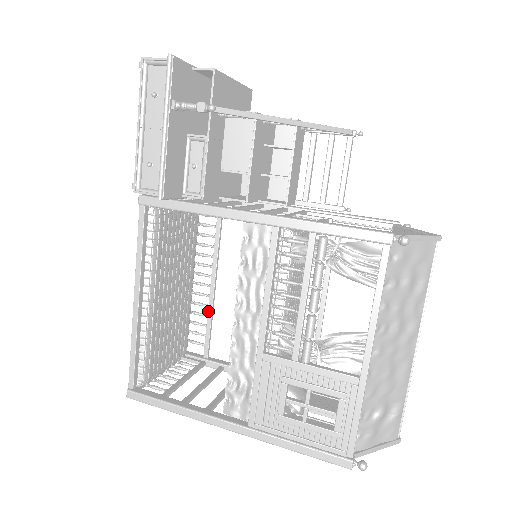
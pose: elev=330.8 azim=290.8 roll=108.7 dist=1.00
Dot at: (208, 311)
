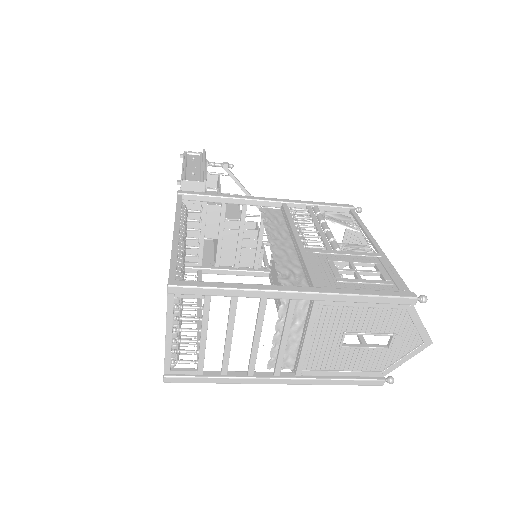
Dot at: occluded
